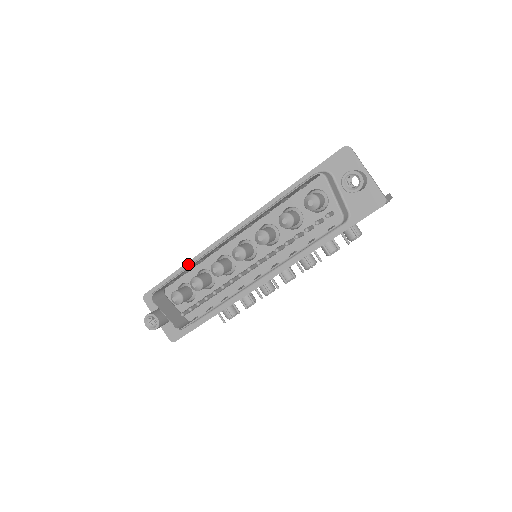
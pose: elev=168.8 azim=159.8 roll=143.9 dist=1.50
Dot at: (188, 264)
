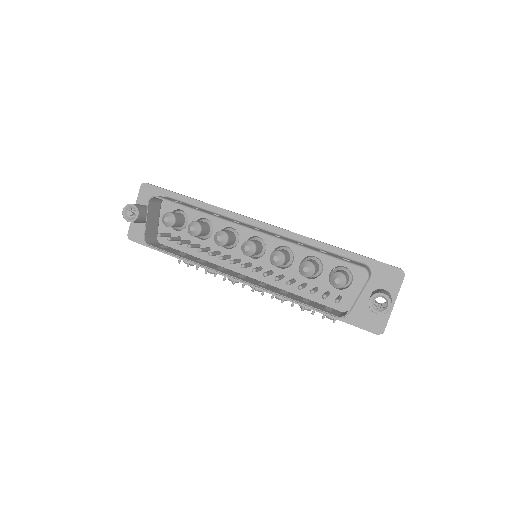
Dot at: (203, 204)
